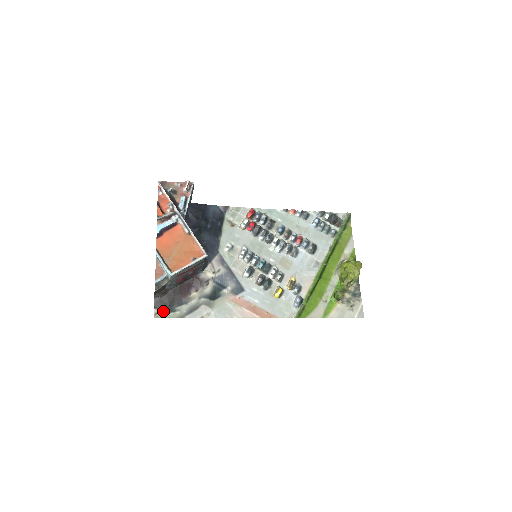
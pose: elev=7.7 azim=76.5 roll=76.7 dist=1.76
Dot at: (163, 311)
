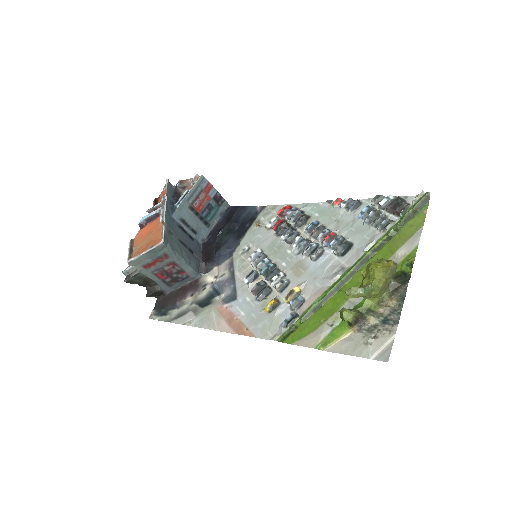
Dot at: (158, 313)
